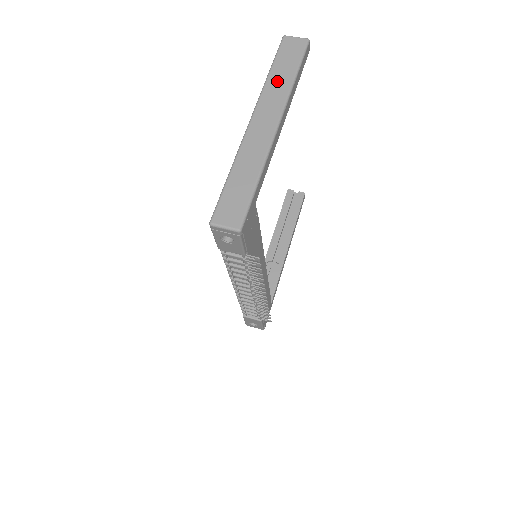
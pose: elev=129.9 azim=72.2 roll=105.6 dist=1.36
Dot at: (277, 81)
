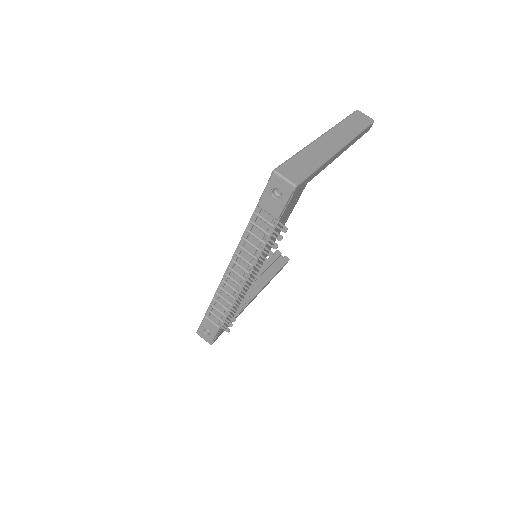
Dot at: (347, 127)
